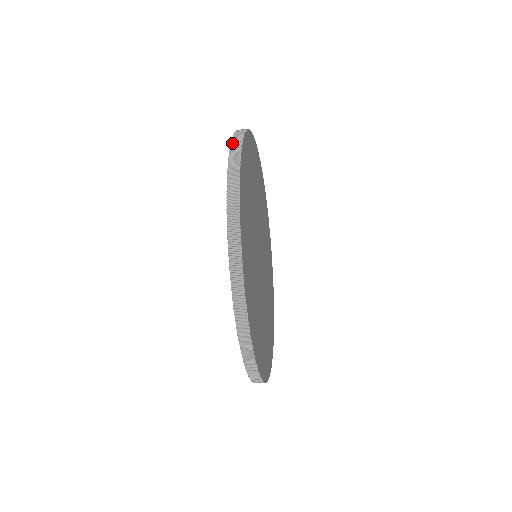
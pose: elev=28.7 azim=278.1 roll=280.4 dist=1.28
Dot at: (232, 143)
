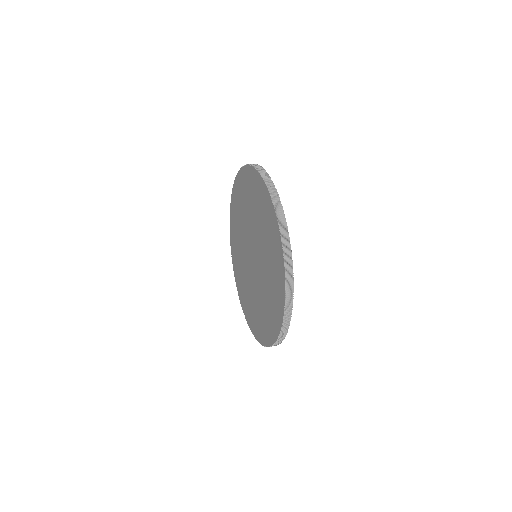
Dot at: (279, 223)
